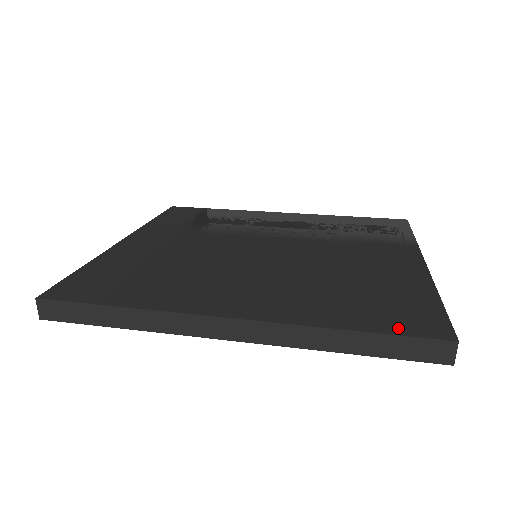
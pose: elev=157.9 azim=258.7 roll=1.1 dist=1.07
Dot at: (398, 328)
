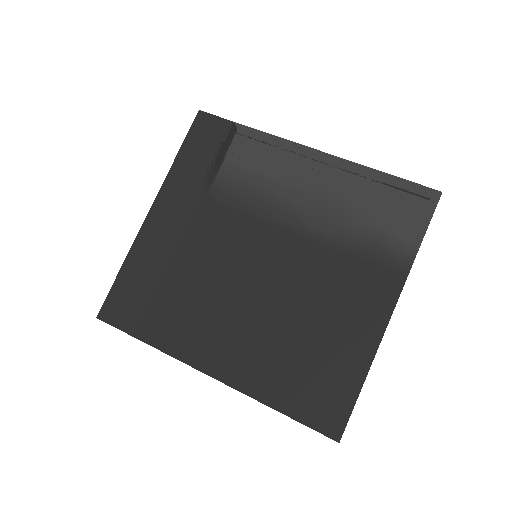
Dot at: (309, 417)
